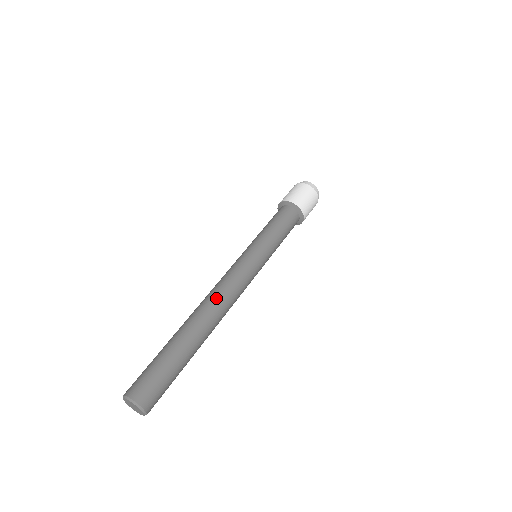
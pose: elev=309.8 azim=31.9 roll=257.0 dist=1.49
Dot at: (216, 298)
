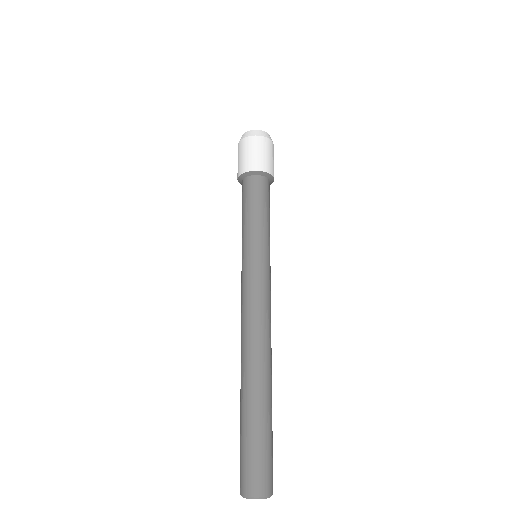
Dot at: (246, 338)
